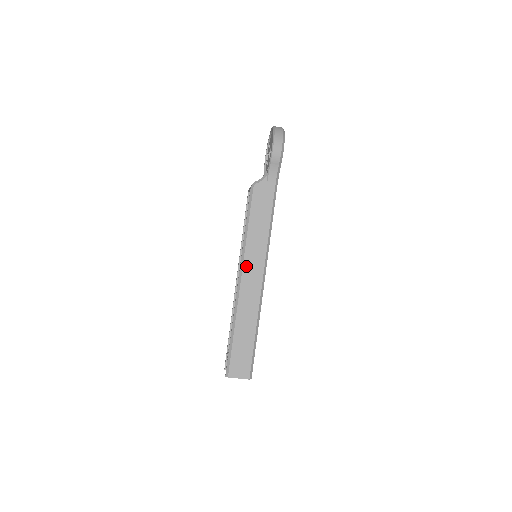
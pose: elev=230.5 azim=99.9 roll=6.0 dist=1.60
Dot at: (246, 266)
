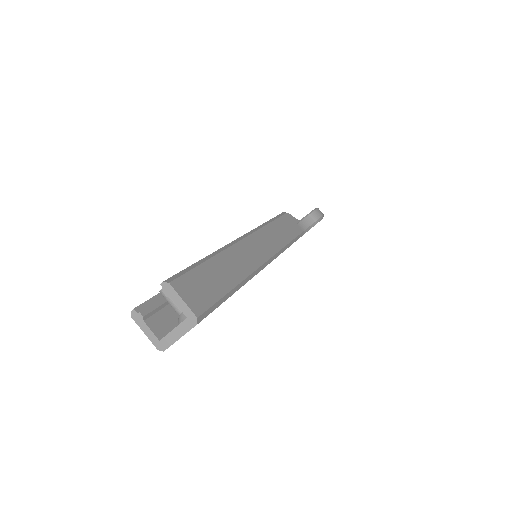
Dot at: (257, 236)
